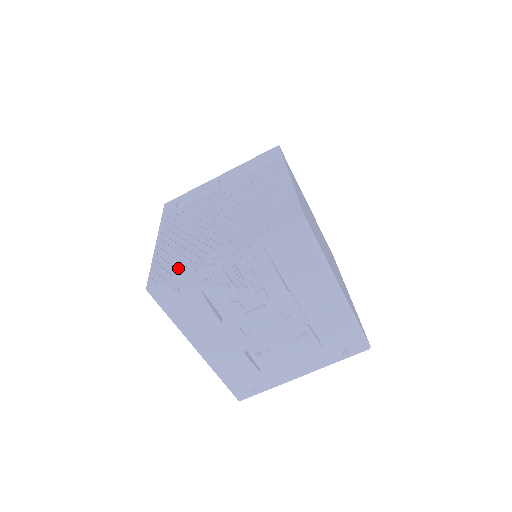
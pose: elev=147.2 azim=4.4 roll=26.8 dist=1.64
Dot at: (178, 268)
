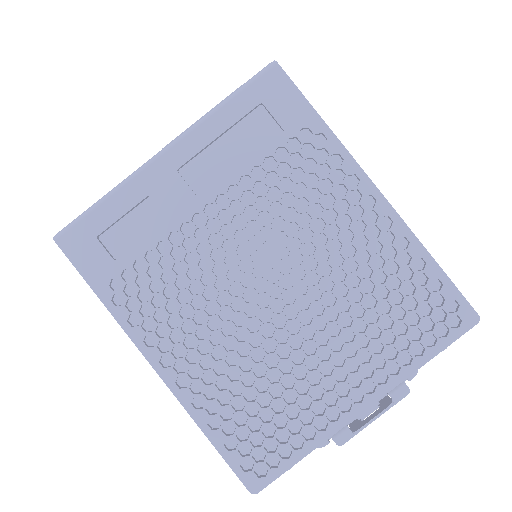
Dot at: (288, 443)
